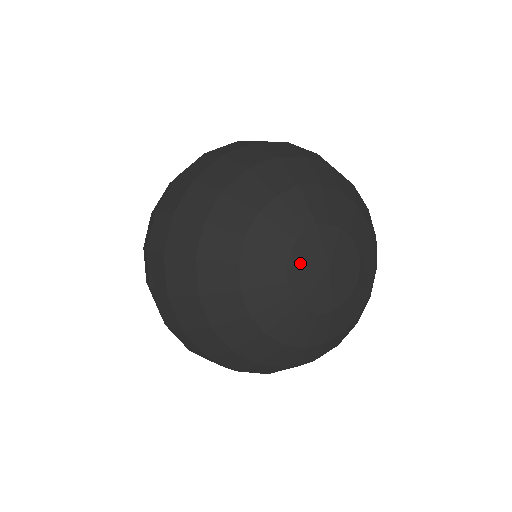
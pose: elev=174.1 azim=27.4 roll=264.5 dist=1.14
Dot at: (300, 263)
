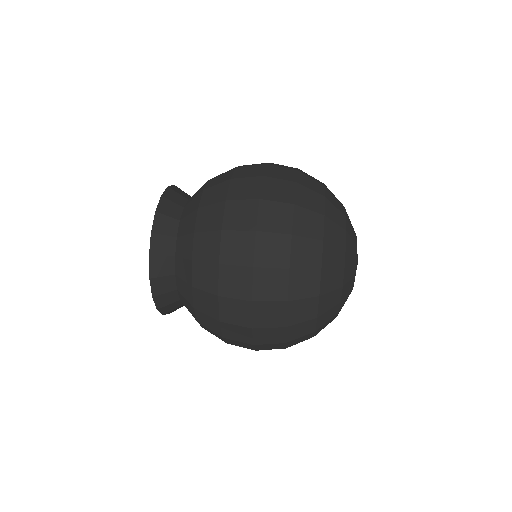
Dot at: (356, 268)
